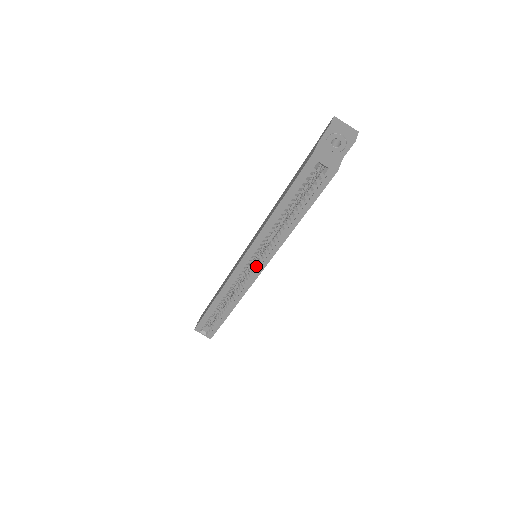
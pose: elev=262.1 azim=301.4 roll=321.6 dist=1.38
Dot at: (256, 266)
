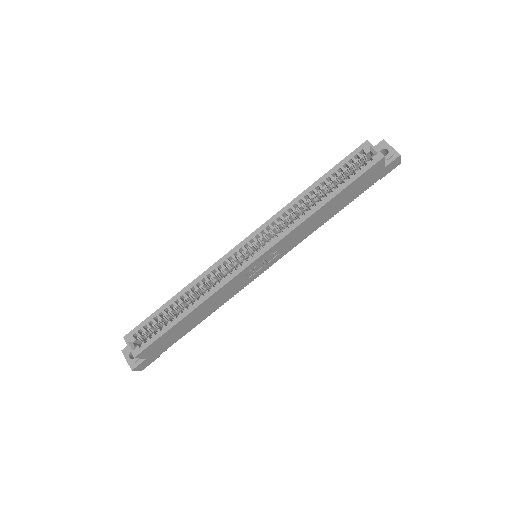
Dot at: (257, 251)
